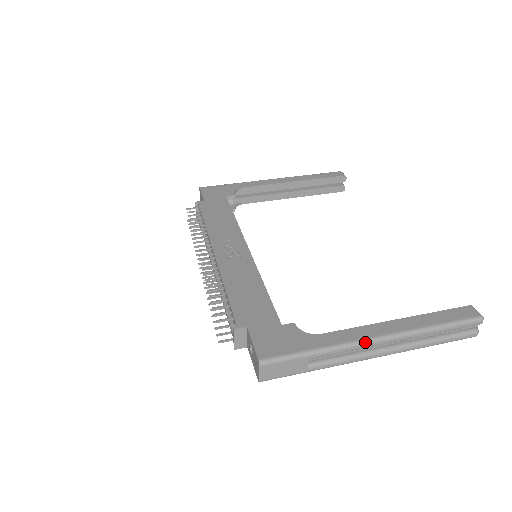
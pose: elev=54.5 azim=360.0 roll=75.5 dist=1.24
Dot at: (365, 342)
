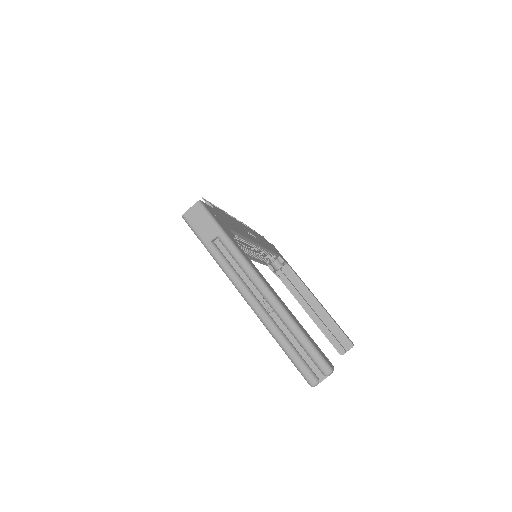
Dot at: (254, 271)
